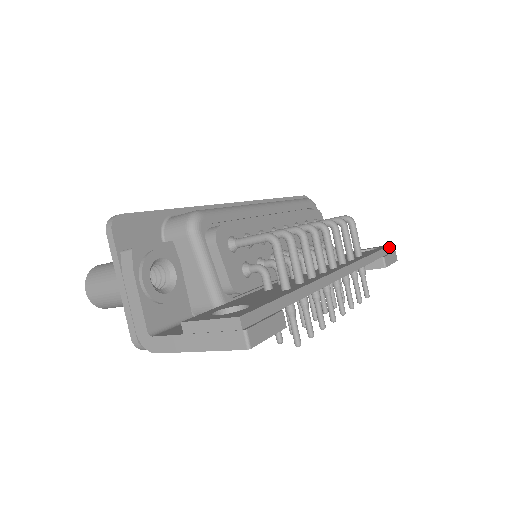
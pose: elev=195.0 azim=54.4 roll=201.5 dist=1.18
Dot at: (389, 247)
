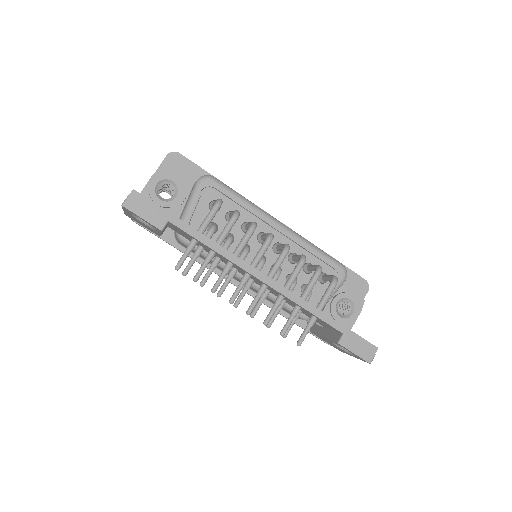
Dot at: (368, 343)
